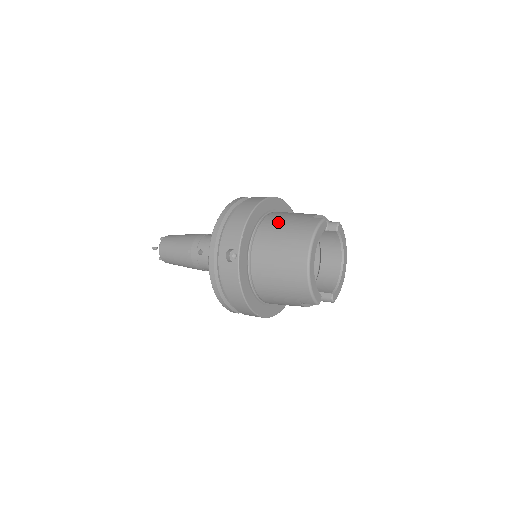
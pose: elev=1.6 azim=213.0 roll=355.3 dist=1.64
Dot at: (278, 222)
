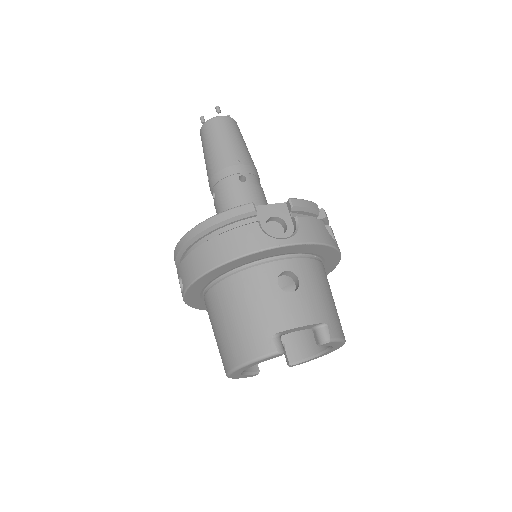
Dot at: (240, 299)
